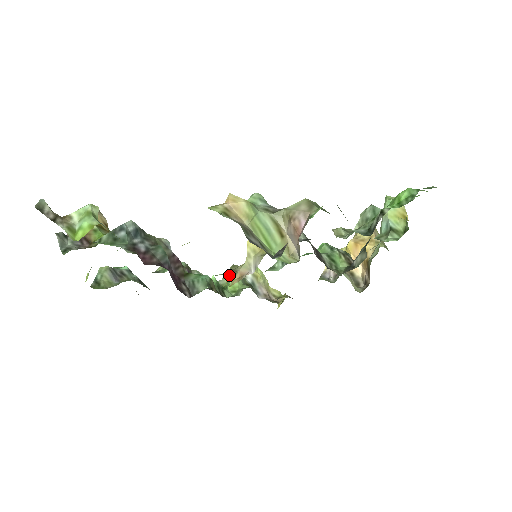
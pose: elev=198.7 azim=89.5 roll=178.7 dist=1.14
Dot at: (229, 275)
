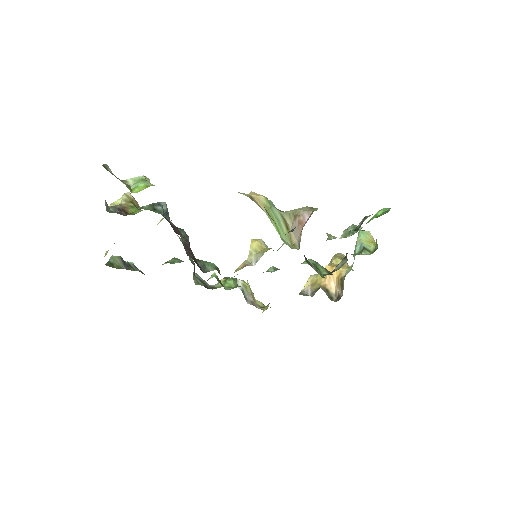
Dot at: (223, 281)
